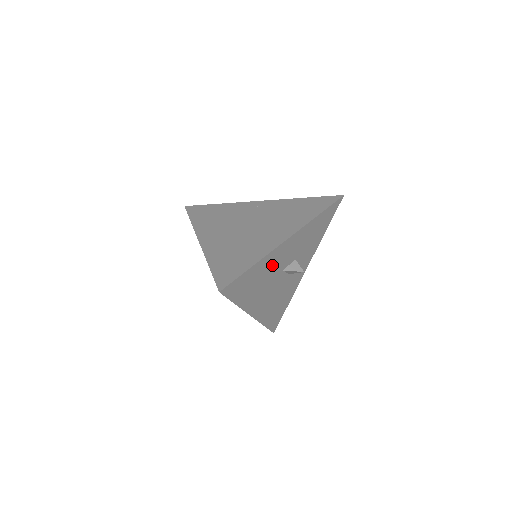
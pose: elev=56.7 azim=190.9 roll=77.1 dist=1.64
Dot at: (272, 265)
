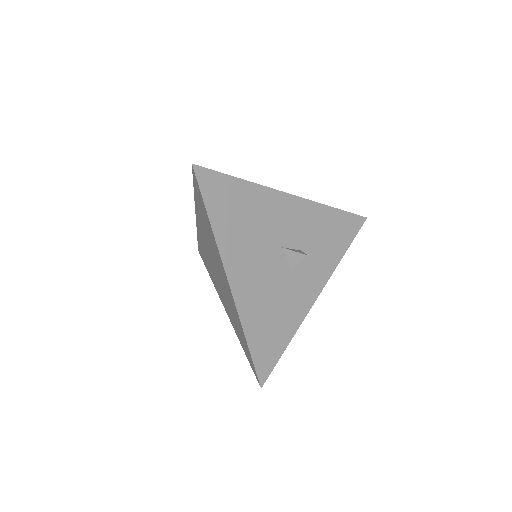
Dot at: (267, 215)
